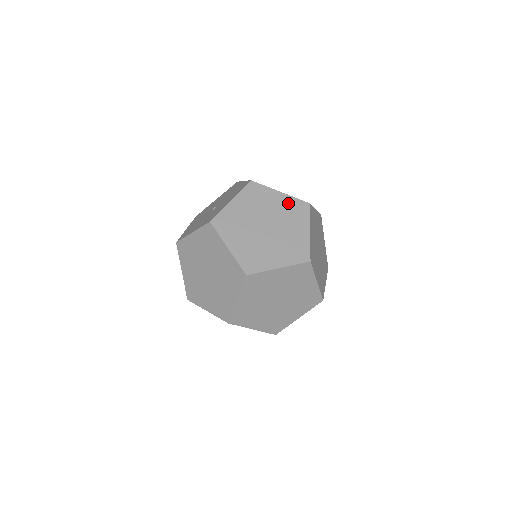
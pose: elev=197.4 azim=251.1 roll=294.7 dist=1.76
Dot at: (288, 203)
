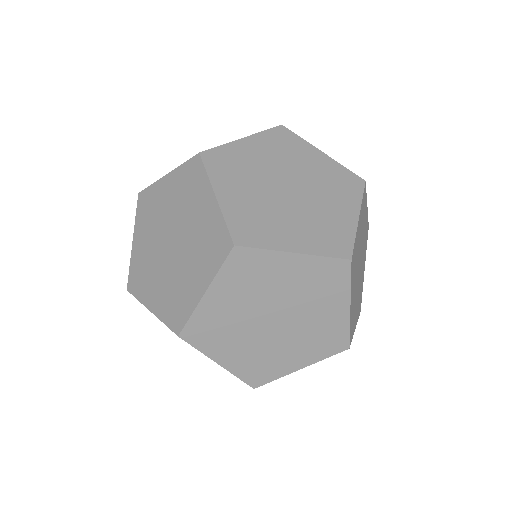
Dot at: (332, 170)
